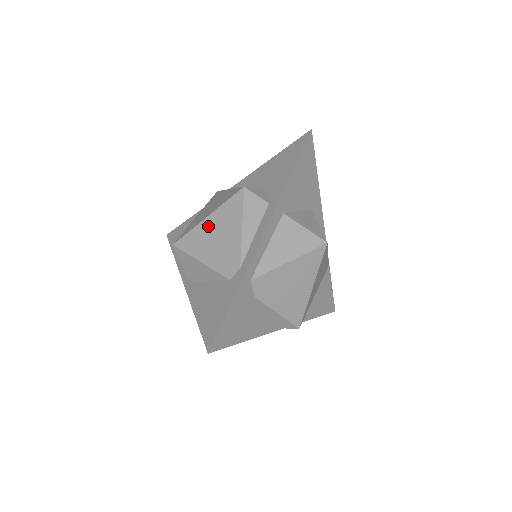
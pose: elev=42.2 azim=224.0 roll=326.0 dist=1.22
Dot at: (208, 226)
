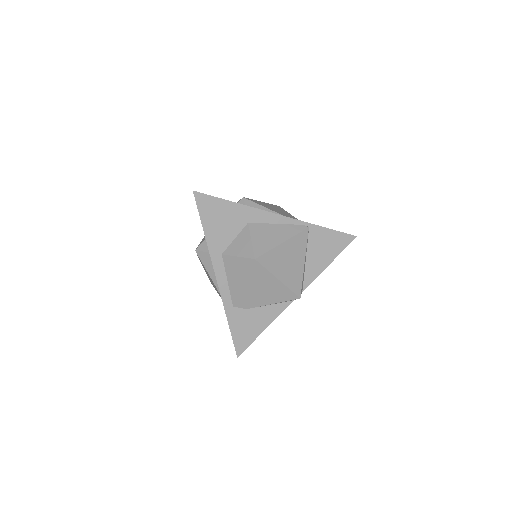
Dot at: occluded
